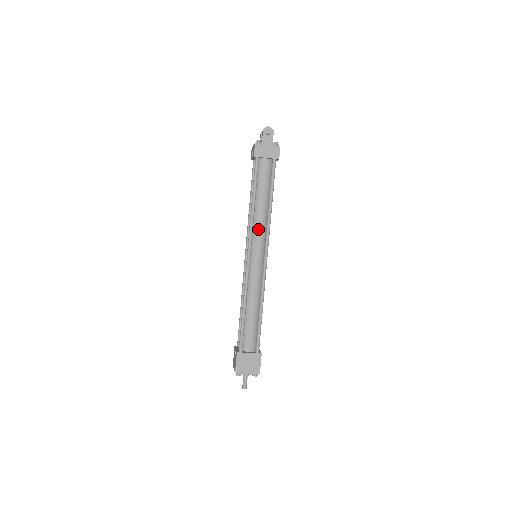
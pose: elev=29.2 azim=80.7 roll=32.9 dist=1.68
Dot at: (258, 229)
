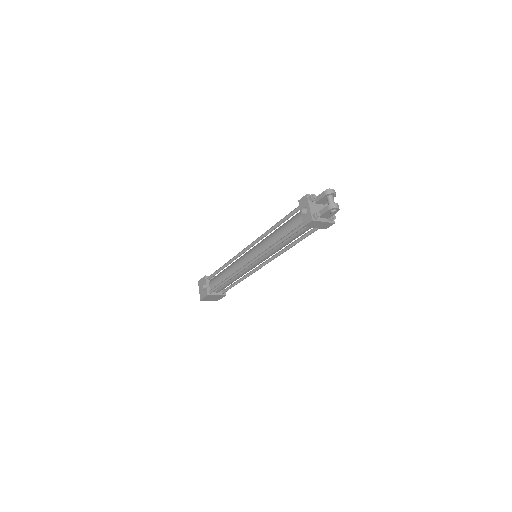
Dot at: (270, 254)
